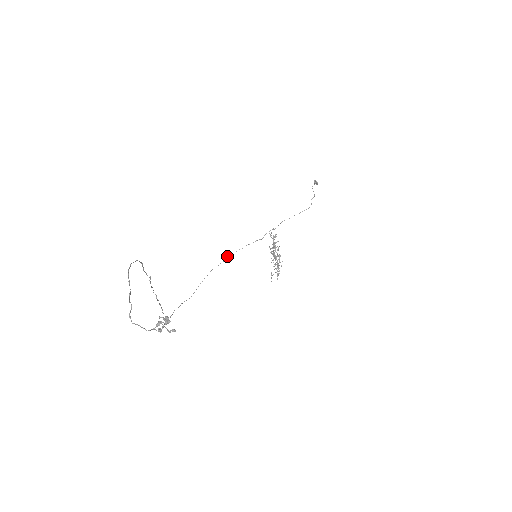
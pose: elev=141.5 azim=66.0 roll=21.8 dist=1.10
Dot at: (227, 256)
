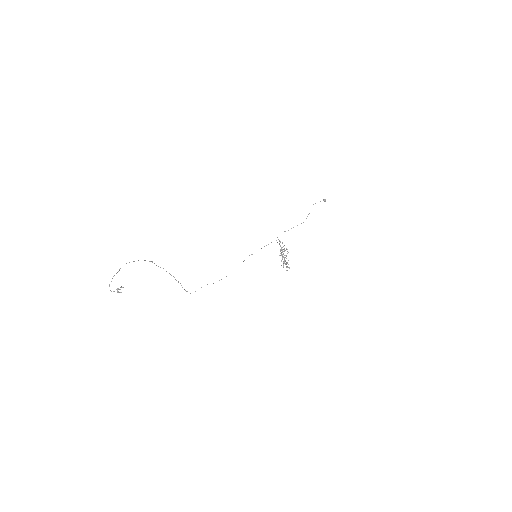
Dot at: (249, 255)
